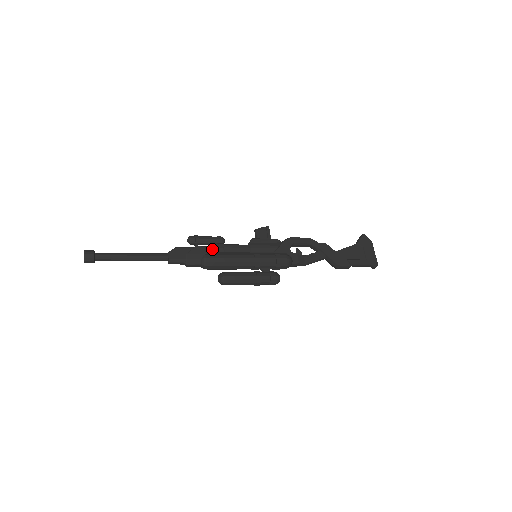
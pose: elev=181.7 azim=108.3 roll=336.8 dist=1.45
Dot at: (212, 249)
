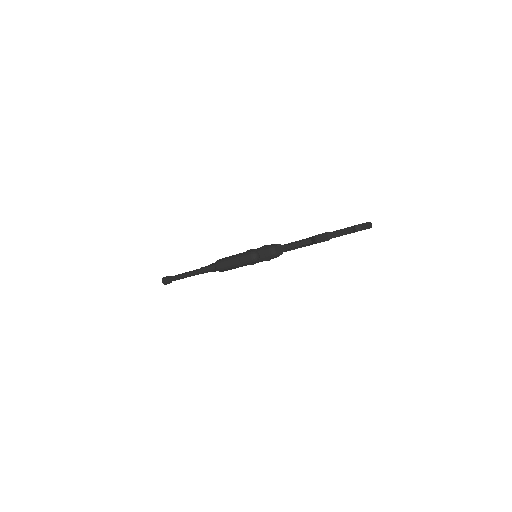
Dot at: occluded
